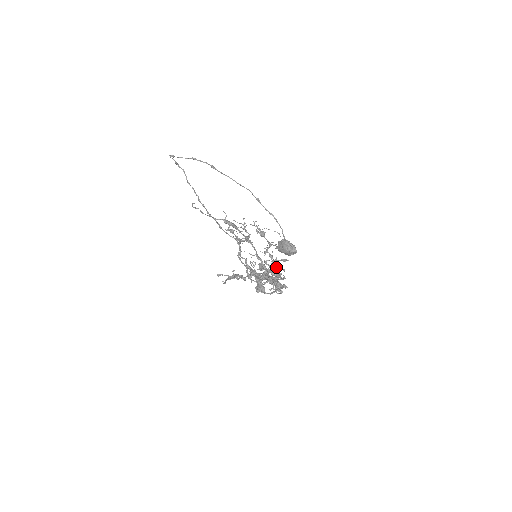
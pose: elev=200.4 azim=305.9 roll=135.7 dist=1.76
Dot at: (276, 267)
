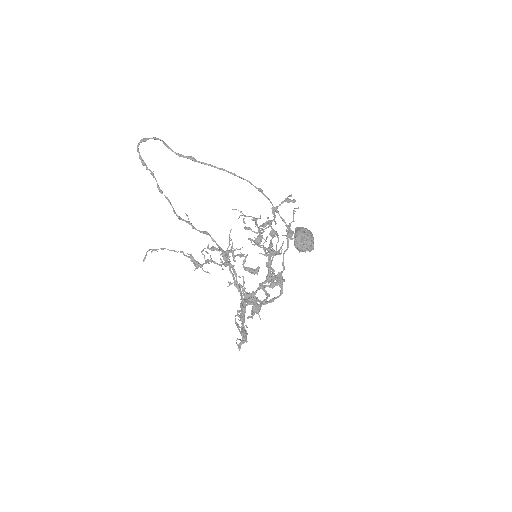
Dot at: (240, 318)
